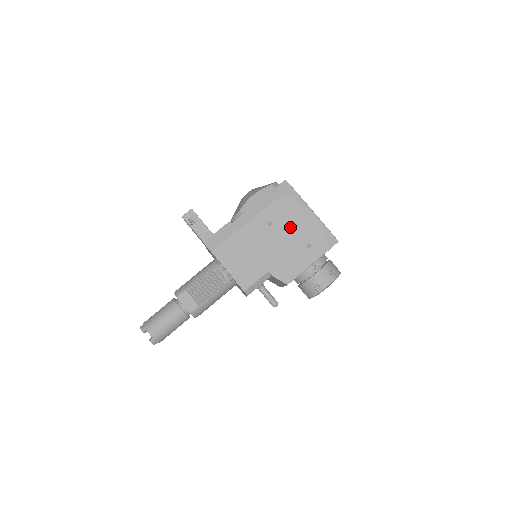
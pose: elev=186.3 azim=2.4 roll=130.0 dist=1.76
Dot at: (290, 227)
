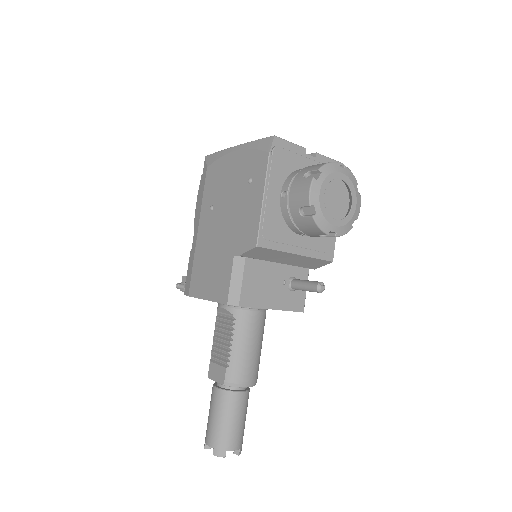
Dot at: (226, 188)
